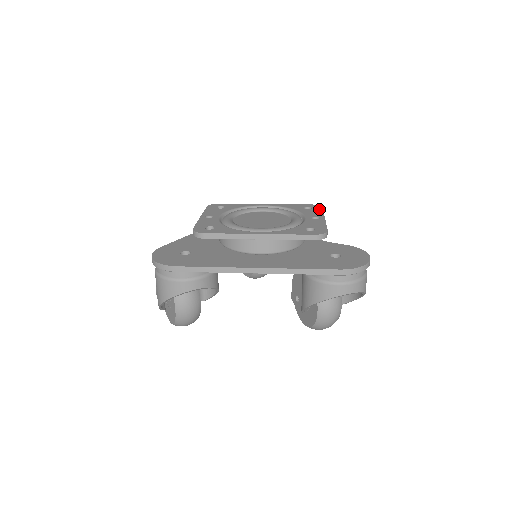
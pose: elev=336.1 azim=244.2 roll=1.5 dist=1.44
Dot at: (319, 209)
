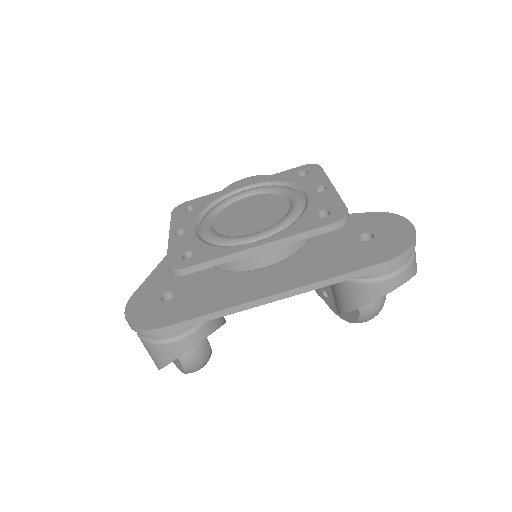
Dot at: (318, 171)
